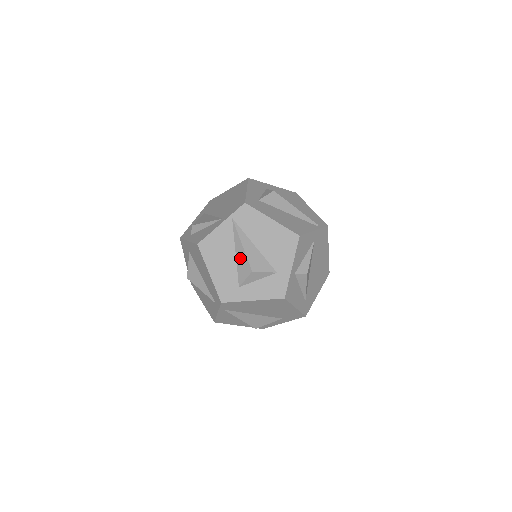
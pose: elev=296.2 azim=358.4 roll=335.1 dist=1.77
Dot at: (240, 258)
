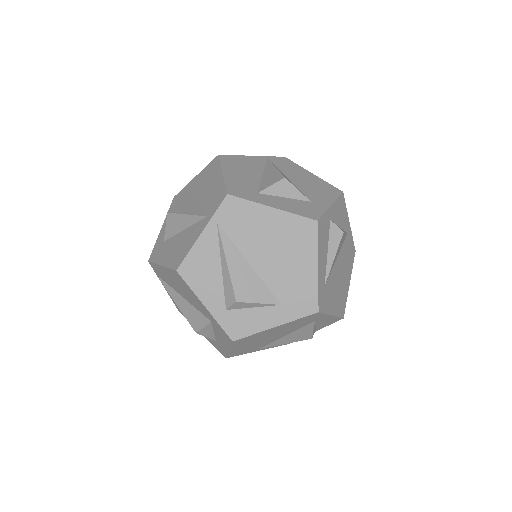
Dot at: (269, 175)
